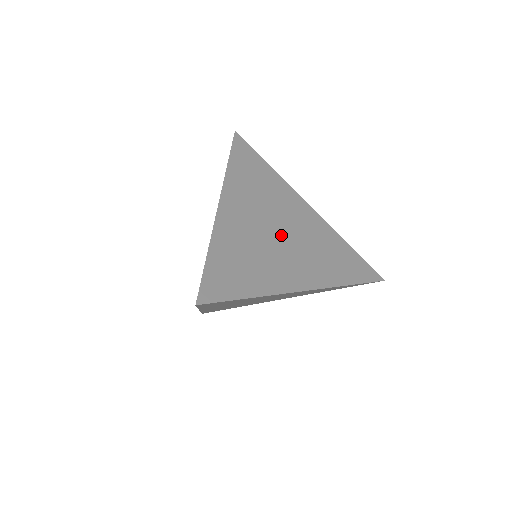
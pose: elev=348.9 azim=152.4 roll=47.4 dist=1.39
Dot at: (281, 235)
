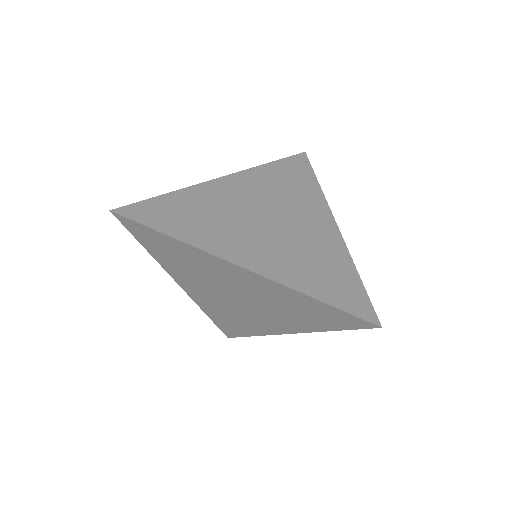
Dot at: (266, 222)
